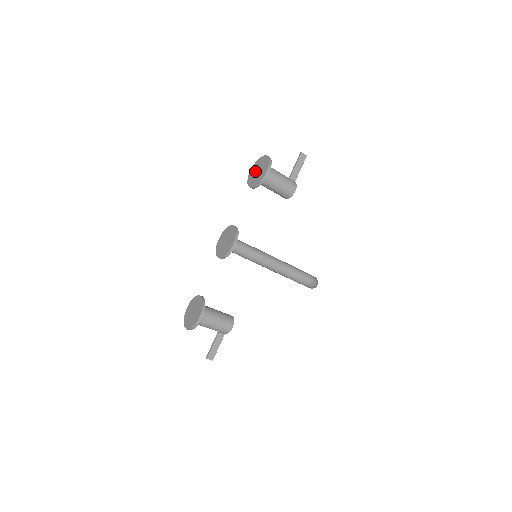
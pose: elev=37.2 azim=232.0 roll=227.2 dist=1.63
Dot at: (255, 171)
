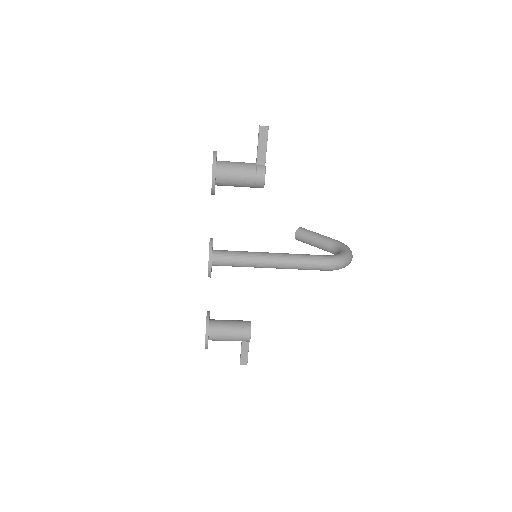
Dot at: occluded
